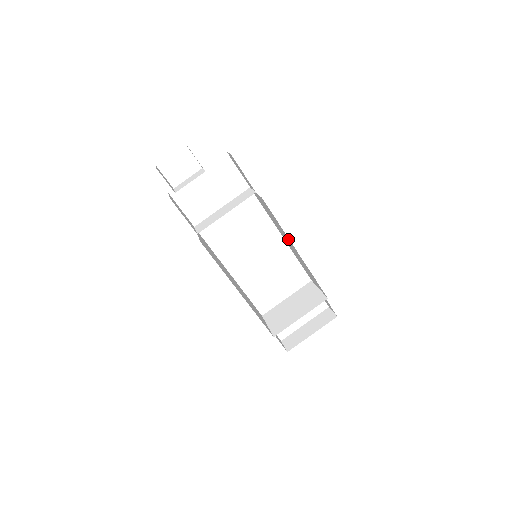
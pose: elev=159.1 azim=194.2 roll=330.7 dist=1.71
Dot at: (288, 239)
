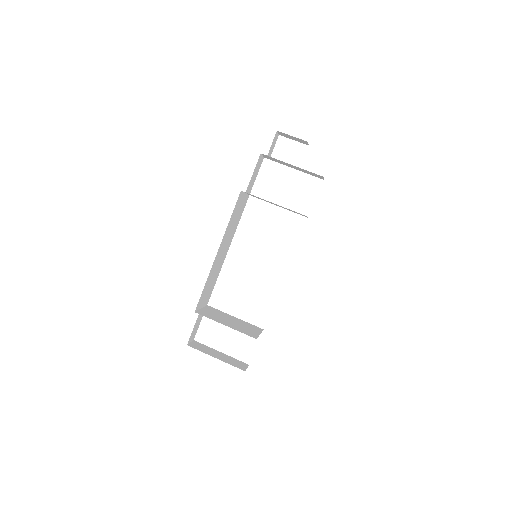
Dot at: occluded
